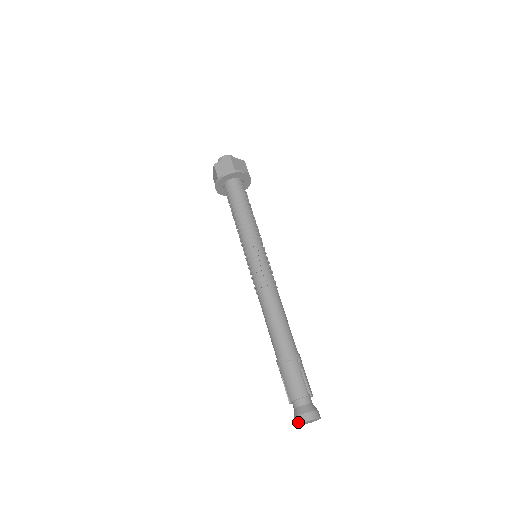
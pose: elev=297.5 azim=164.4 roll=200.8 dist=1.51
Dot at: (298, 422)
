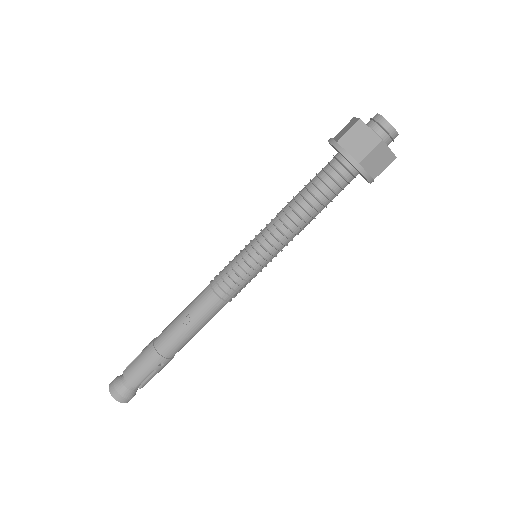
Dot at: (110, 387)
